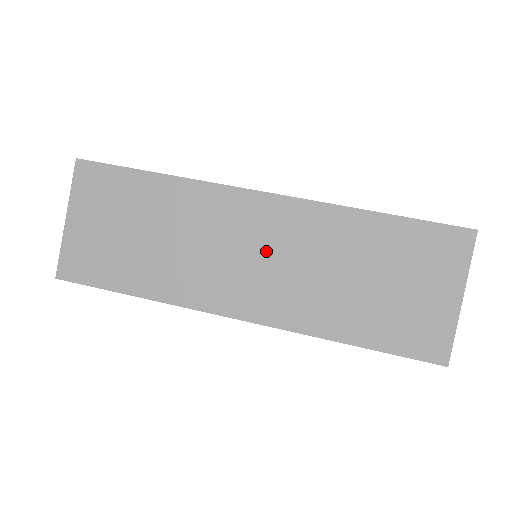
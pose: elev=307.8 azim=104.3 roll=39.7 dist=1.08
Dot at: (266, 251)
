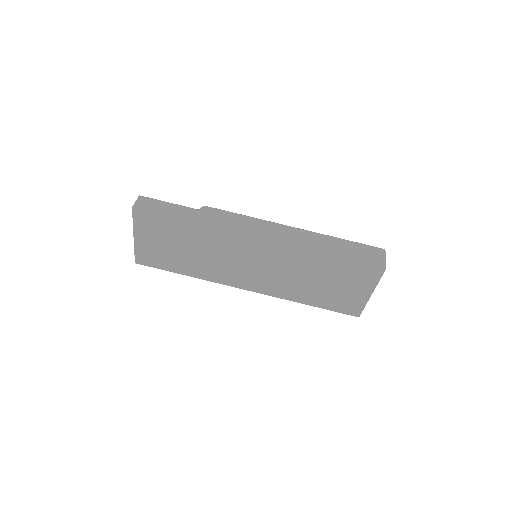
Dot at: (262, 265)
